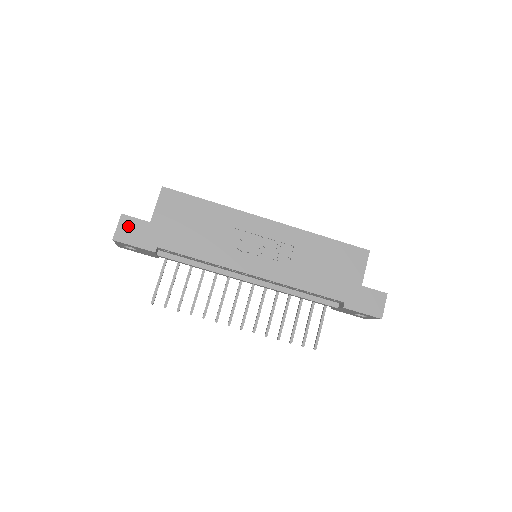
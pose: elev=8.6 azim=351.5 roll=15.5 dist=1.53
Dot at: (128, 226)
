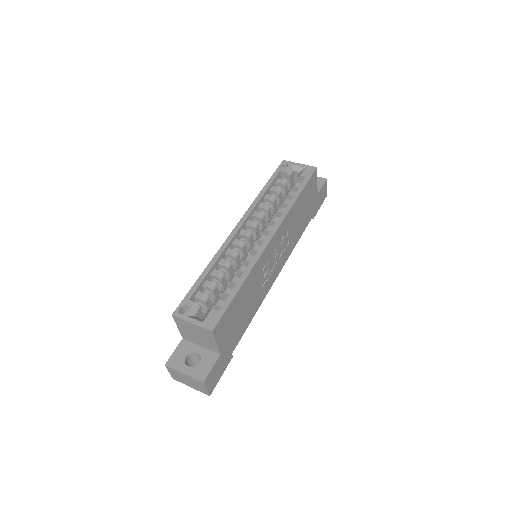
Dot at: (212, 378)
